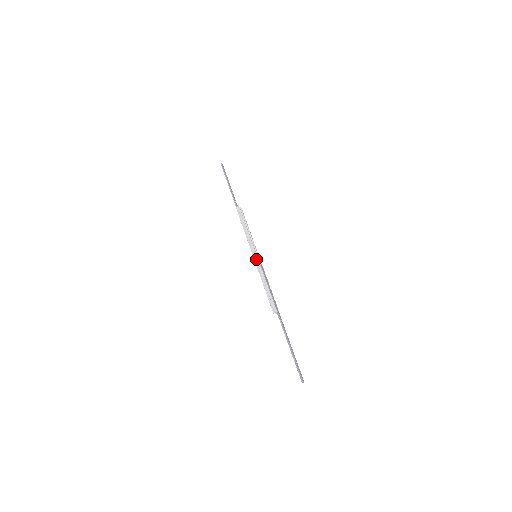
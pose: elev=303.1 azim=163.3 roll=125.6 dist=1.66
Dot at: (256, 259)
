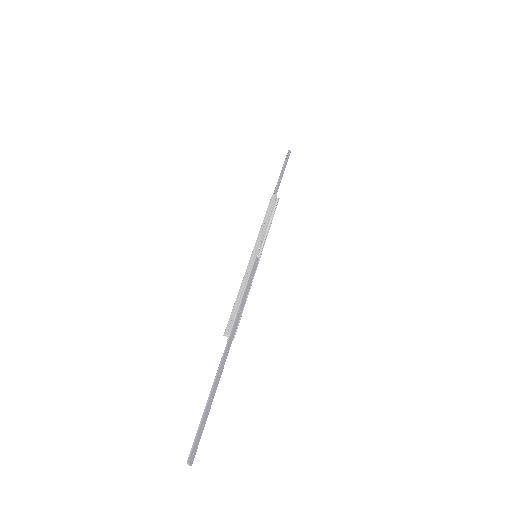
Dot at: (252, 258)
